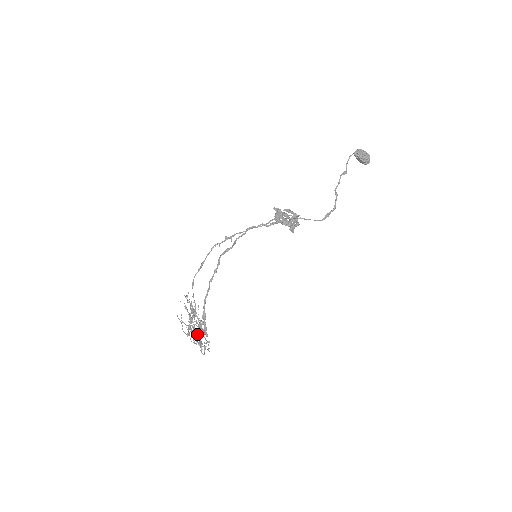
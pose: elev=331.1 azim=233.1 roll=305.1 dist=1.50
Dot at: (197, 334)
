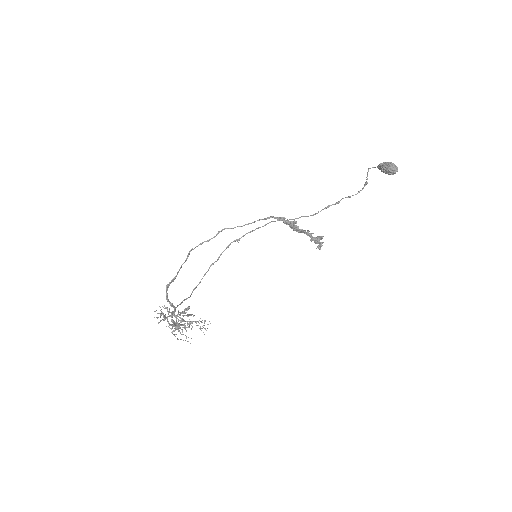
Dot at: (172, 316)
